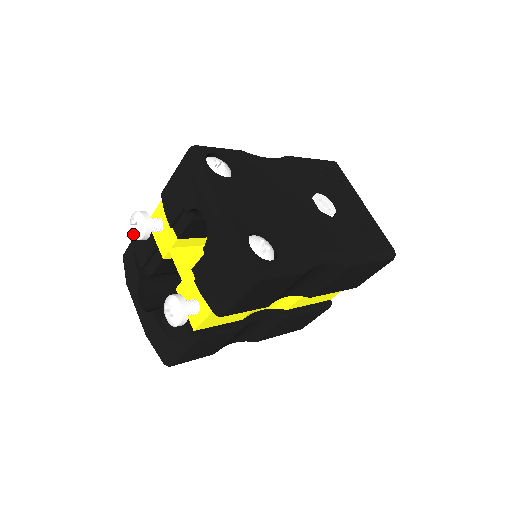
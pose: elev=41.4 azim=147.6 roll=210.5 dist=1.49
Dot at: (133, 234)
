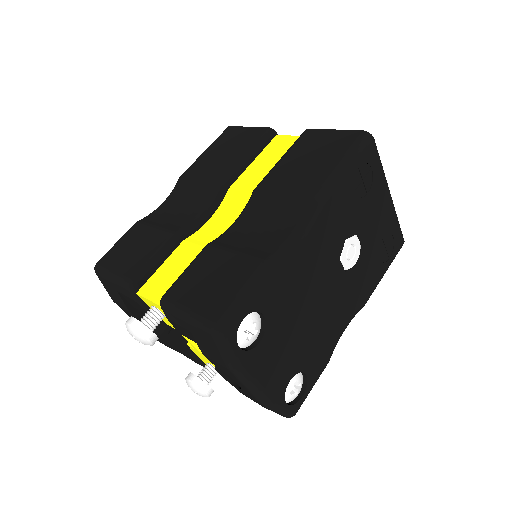
Dot at: occluded
